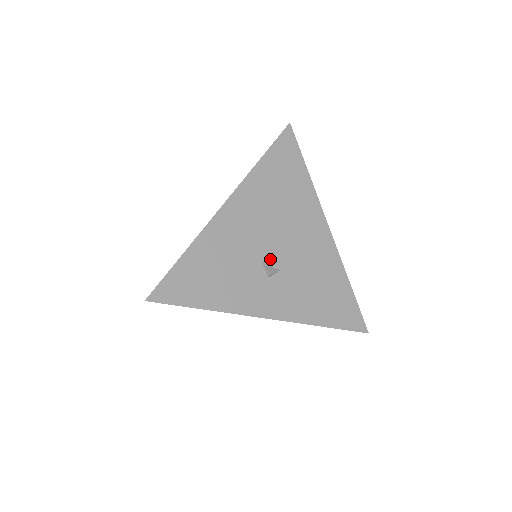
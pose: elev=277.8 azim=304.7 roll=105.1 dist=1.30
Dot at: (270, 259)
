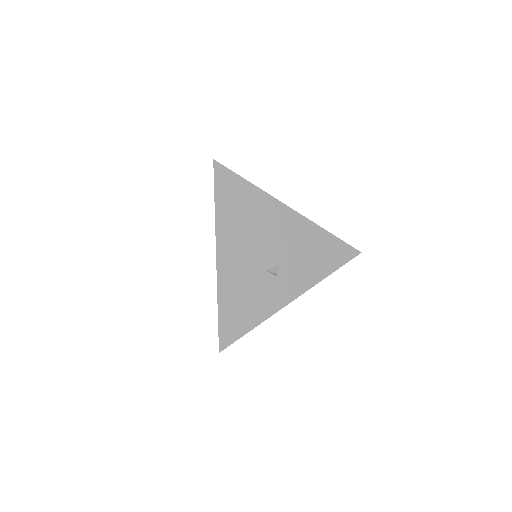
Dot at: (269, 264)
